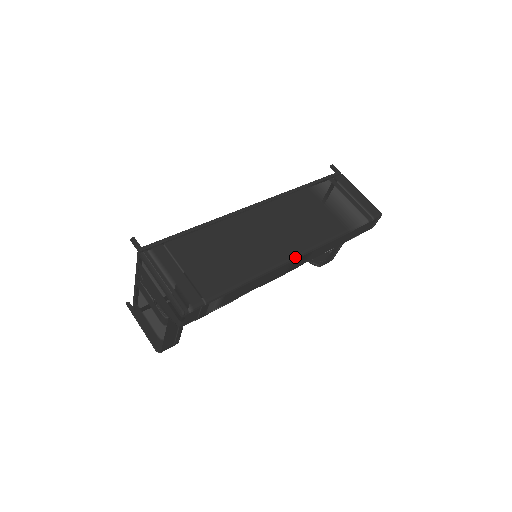
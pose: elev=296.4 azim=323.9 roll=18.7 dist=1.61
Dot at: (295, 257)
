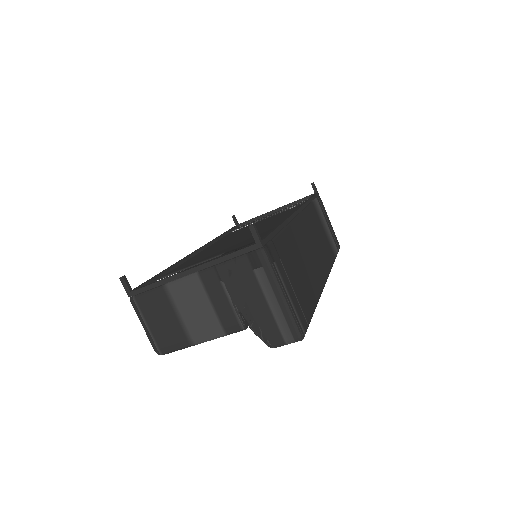
Dot at: (326, 281)
